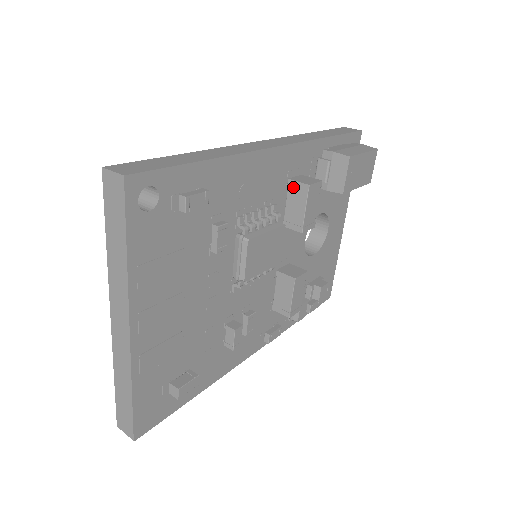
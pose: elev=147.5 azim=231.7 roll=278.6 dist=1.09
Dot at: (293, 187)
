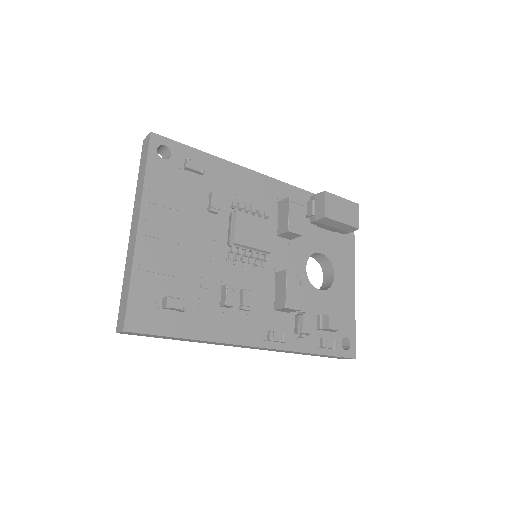
Dot at: (281, 205)
